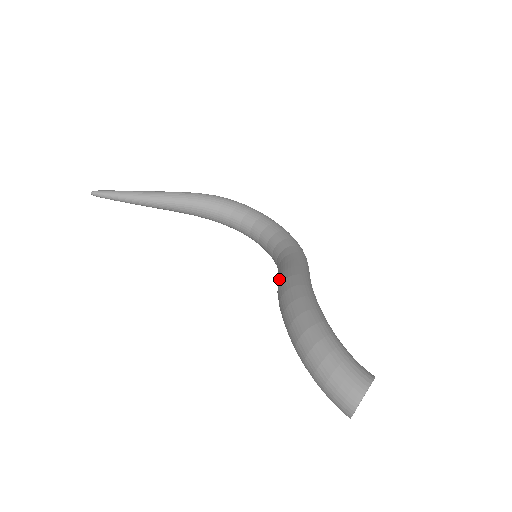
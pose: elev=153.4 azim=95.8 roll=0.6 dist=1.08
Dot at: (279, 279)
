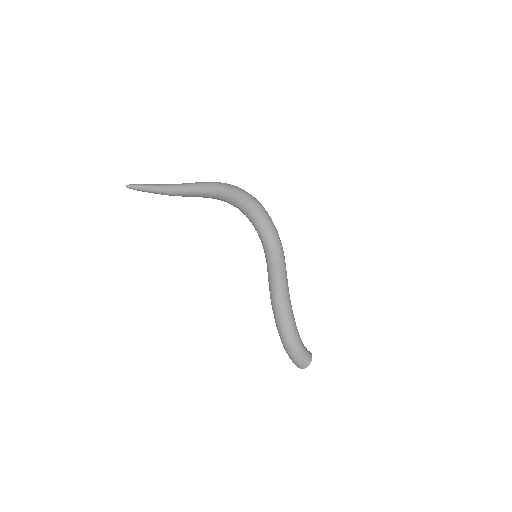
Dot at: (272, 286)
